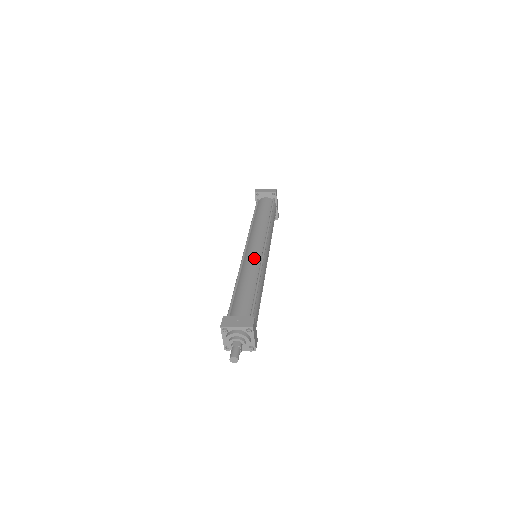
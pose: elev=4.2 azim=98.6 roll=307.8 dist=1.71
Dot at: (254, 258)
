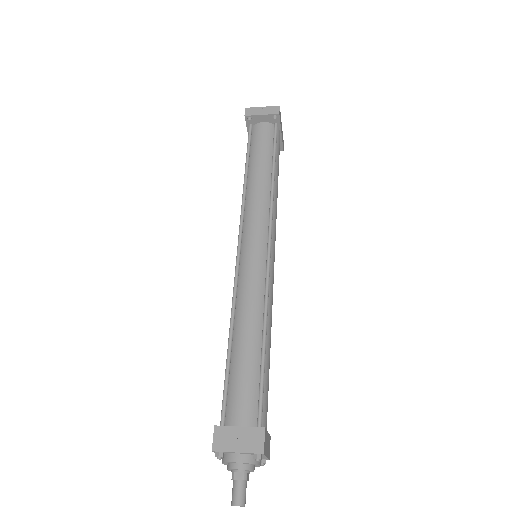
Dot at: (254, 277)
